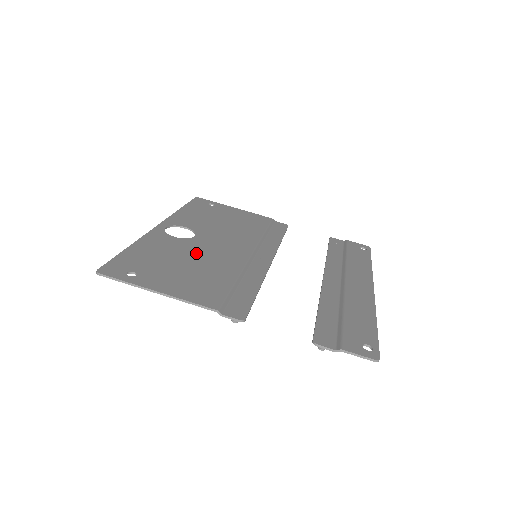
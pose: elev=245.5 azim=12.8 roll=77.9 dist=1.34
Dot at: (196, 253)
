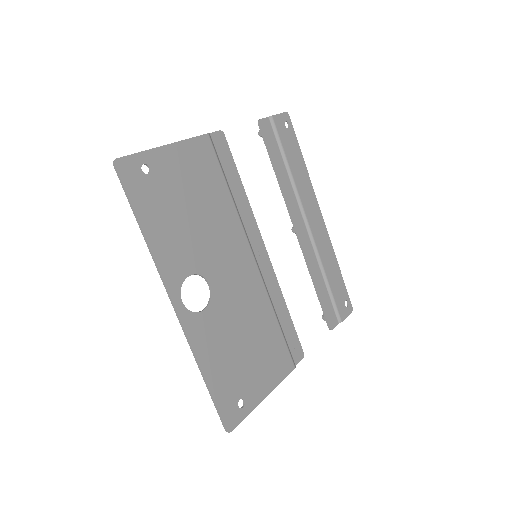
Dot at: (236, 316)
